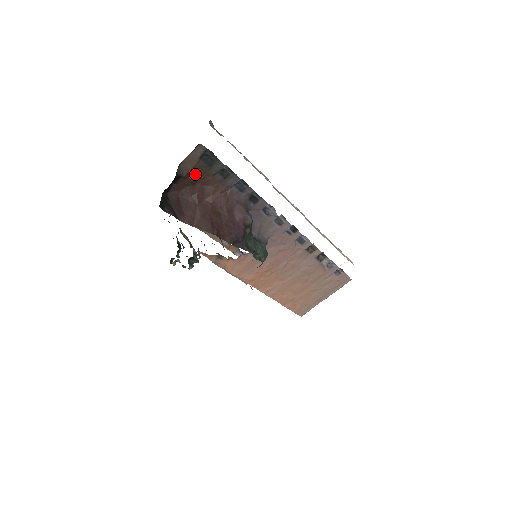
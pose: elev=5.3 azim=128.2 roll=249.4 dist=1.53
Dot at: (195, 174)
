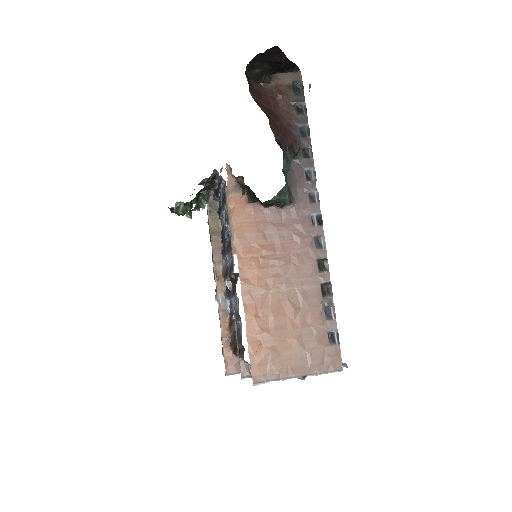
Dot at: (280, 91)
